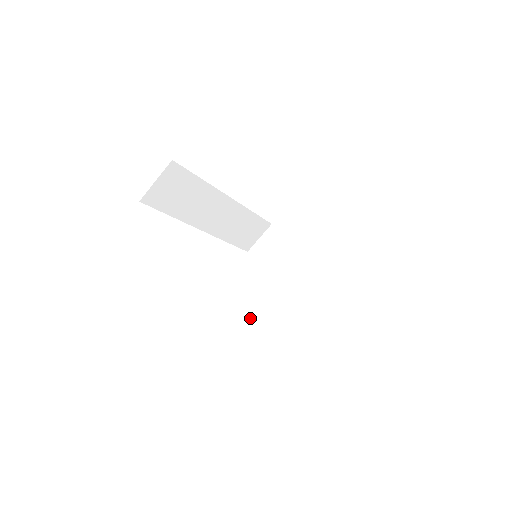
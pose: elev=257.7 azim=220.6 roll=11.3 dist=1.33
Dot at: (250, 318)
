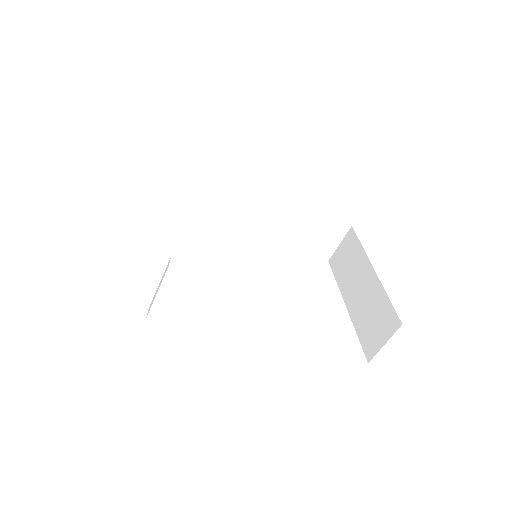
Dot at: occluded
